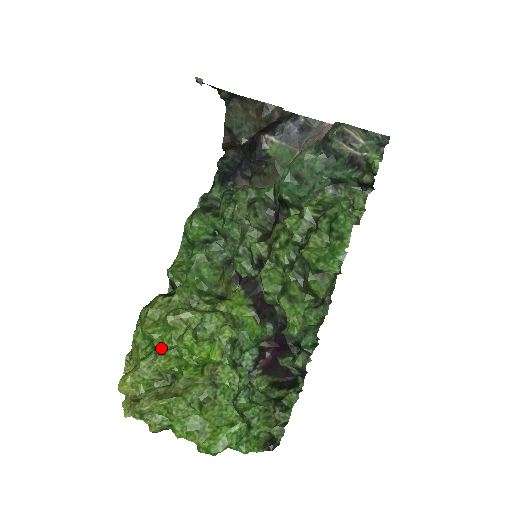
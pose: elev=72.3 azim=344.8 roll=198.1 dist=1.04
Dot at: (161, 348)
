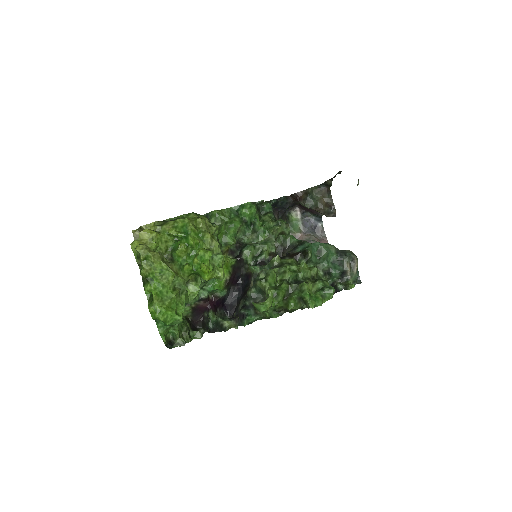
Dot at: (191, 242)
